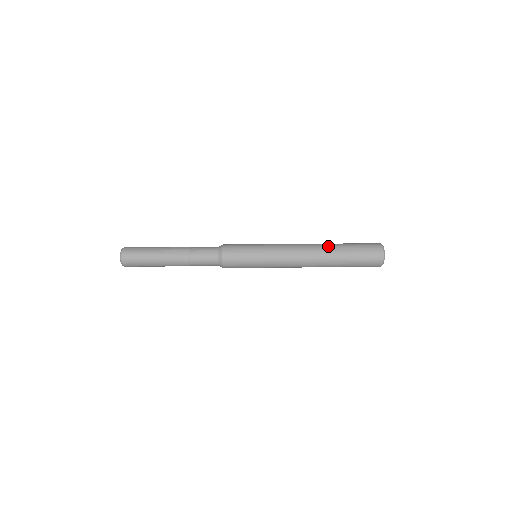
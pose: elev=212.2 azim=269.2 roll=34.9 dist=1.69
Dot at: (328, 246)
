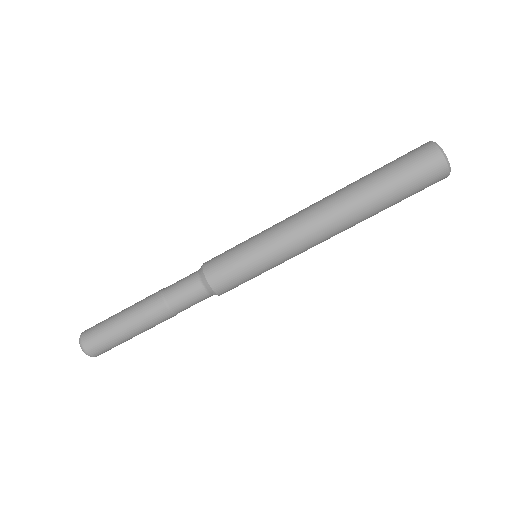
Dot at: occluded
